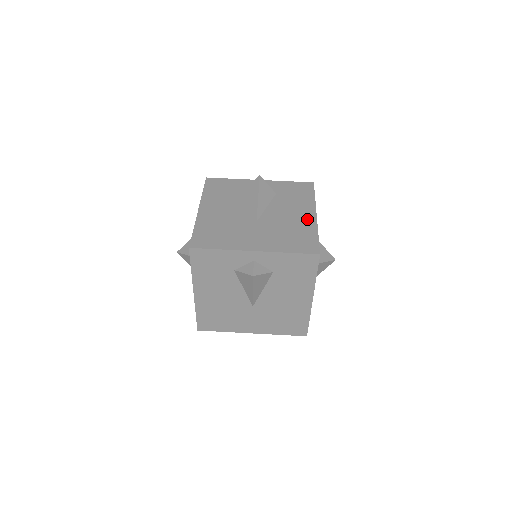
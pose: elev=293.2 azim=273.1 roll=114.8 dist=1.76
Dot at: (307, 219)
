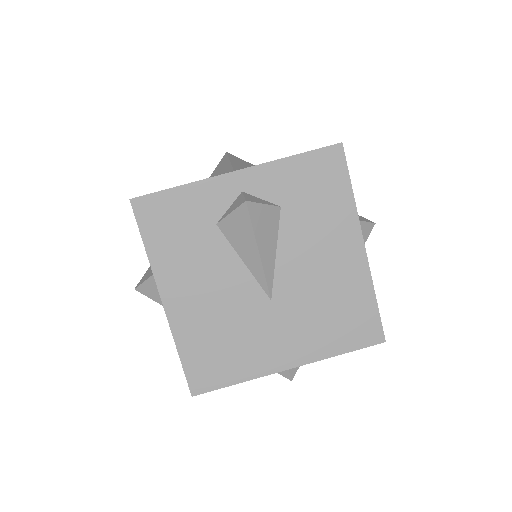
Dot at: occluded
